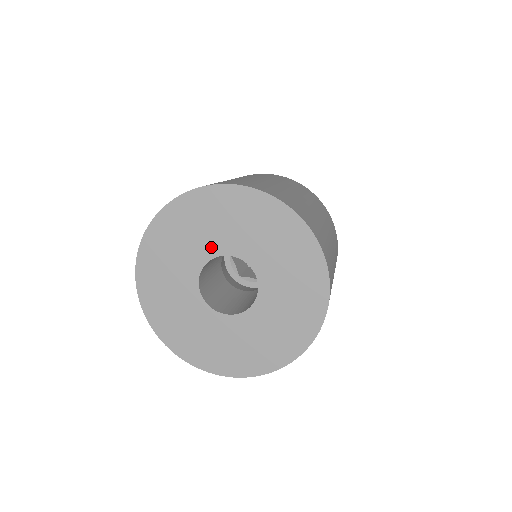
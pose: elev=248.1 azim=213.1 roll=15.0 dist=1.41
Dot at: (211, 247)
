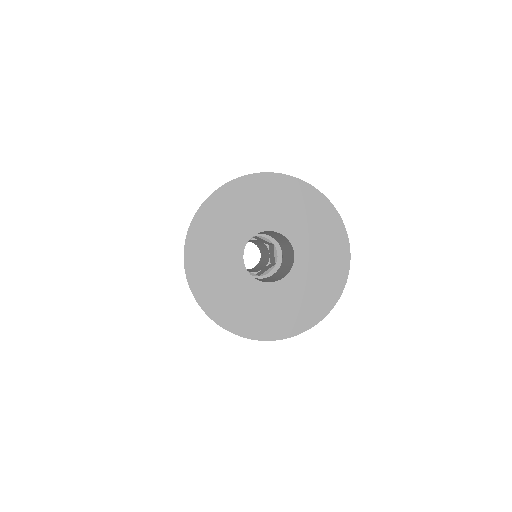
Dot at: (237, 243)
